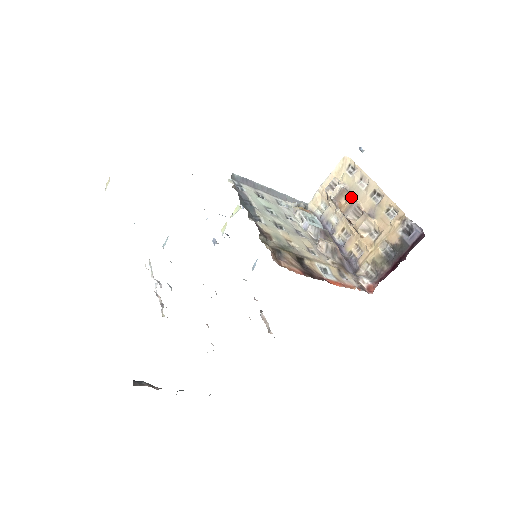
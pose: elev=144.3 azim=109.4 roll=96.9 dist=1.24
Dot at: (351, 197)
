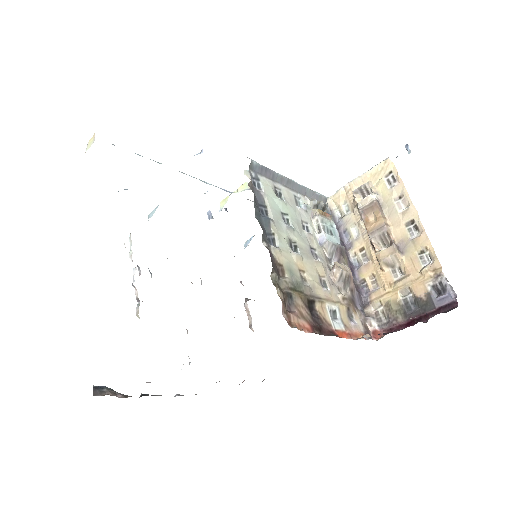
Dot at: (383, 217)
